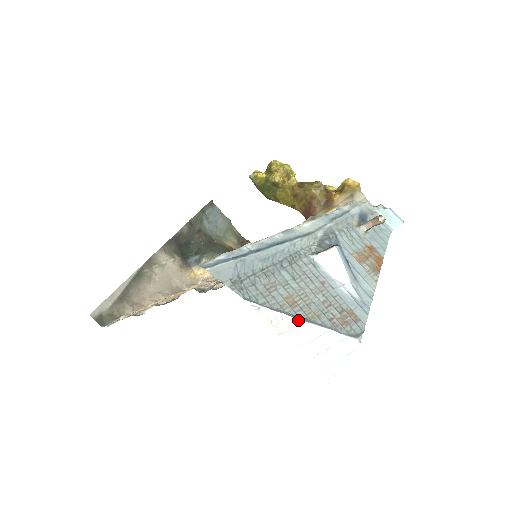
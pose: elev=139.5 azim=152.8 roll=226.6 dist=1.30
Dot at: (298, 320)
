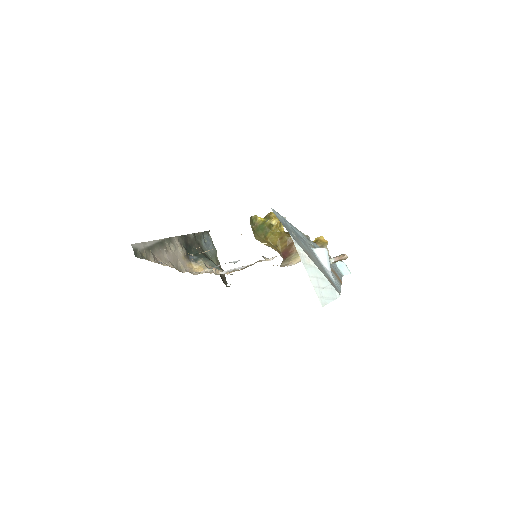
Dot at: (312, 262)
